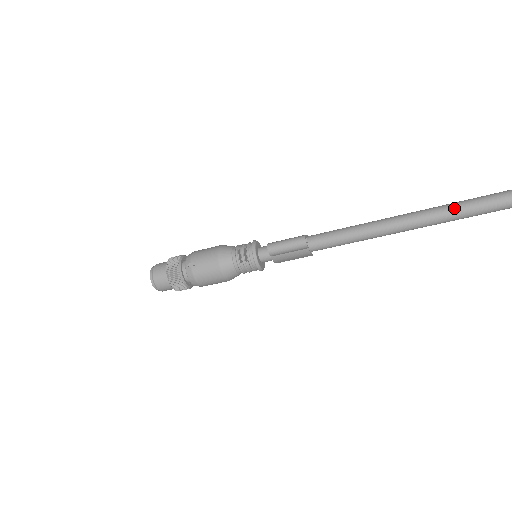
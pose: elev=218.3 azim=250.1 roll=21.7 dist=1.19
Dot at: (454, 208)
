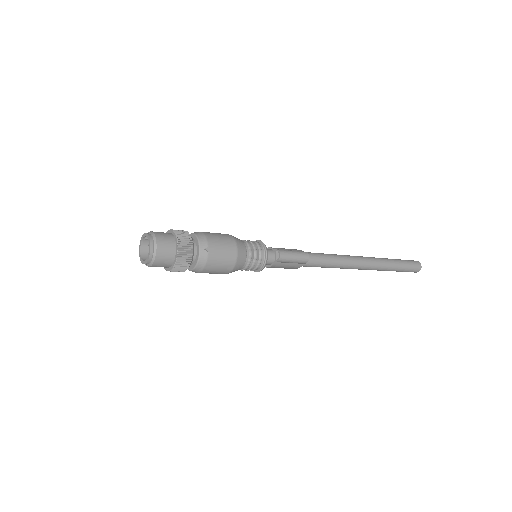
Dot at: (387, 263)
